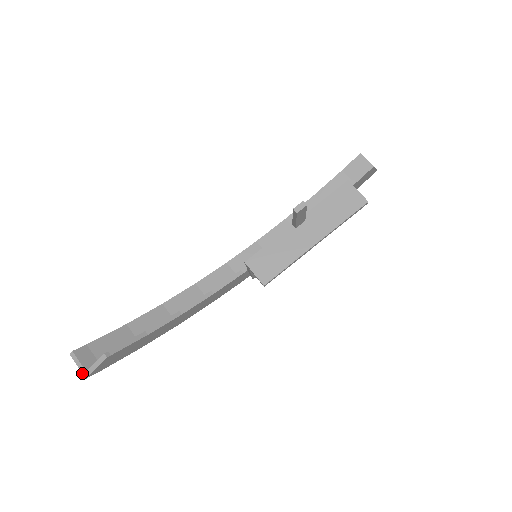
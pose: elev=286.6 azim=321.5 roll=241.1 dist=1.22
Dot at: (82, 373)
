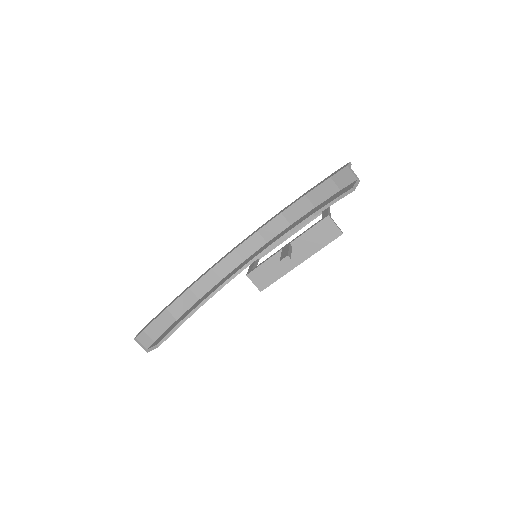
Dot at: occluded
